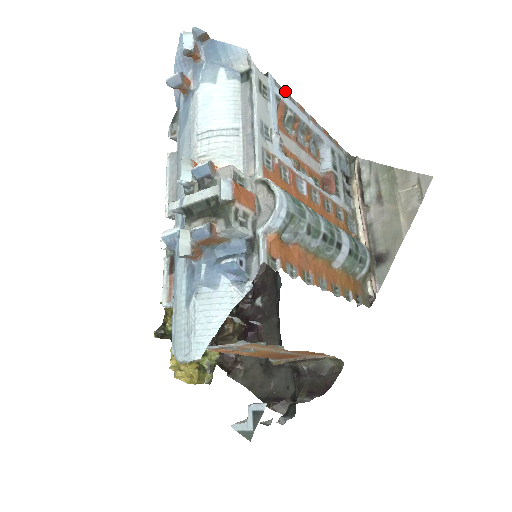
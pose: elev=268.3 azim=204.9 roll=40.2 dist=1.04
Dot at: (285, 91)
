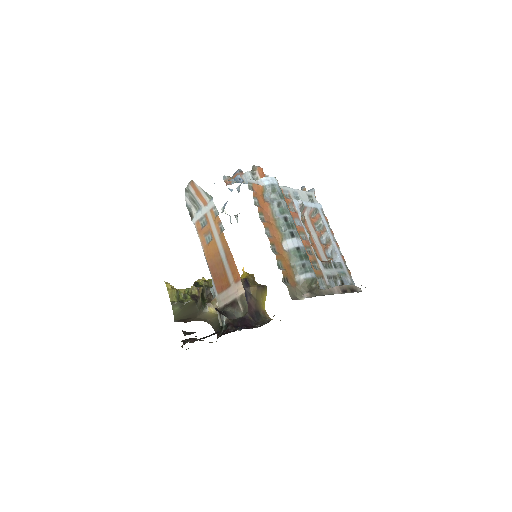
Dot at: (326, 217)
